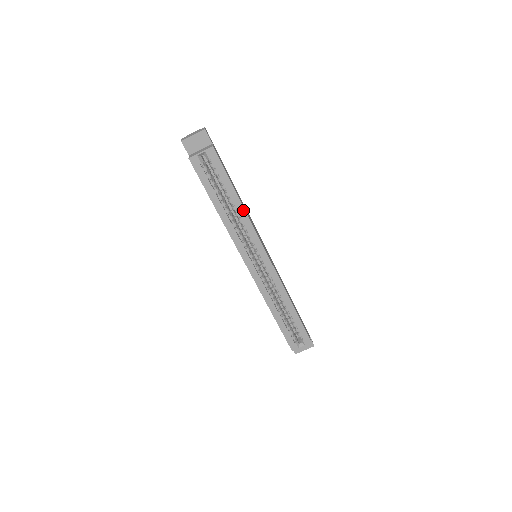
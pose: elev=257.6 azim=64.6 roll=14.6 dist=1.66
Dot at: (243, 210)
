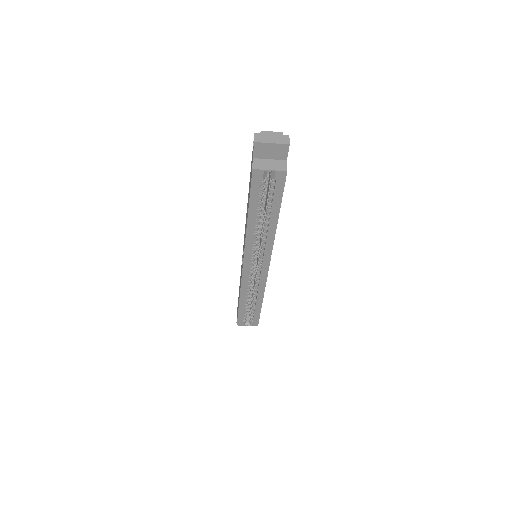
Dot at: (274, 230)
